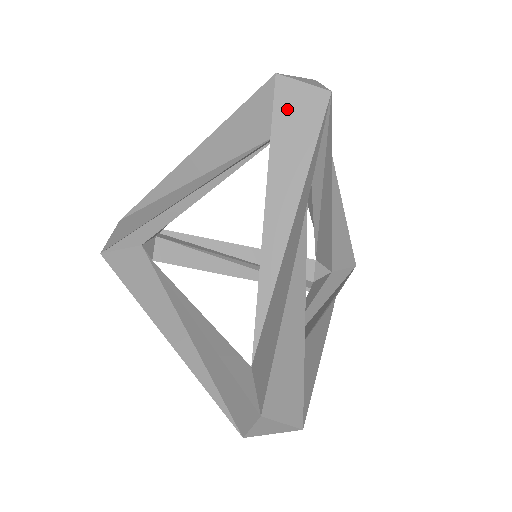
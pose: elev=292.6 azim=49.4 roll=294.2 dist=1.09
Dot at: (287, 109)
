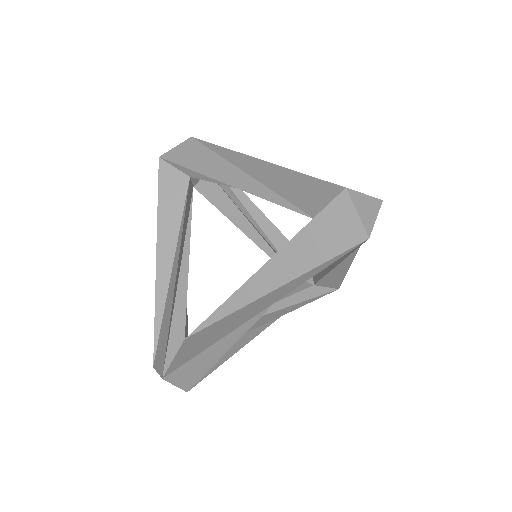
Dot at: (331, 220)
